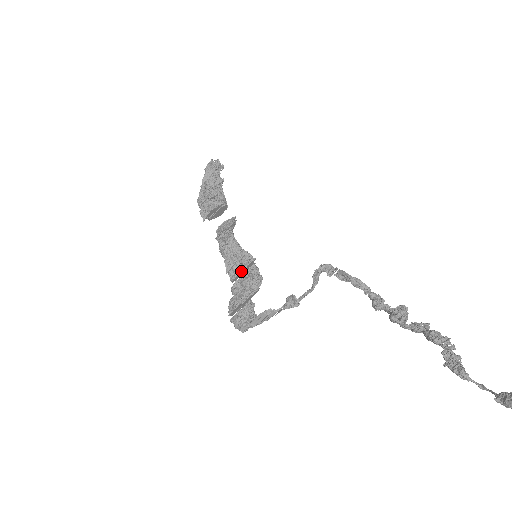
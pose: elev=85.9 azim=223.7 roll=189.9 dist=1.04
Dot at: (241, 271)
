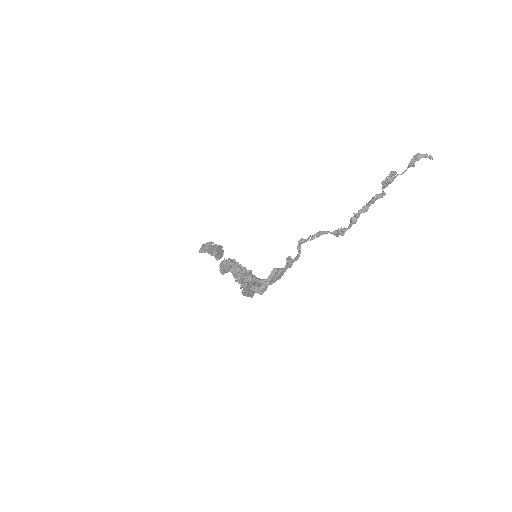
Dot at: (245, 274)
